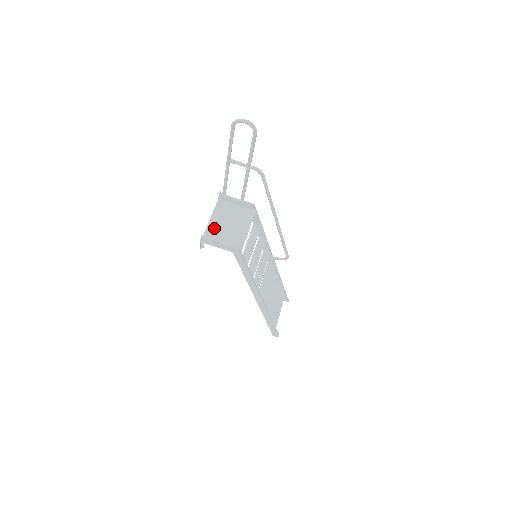
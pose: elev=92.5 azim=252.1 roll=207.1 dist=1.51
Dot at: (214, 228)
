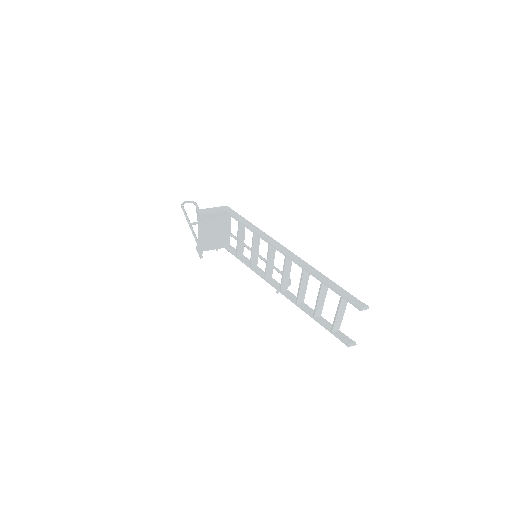
Dot at: (203, 225)
